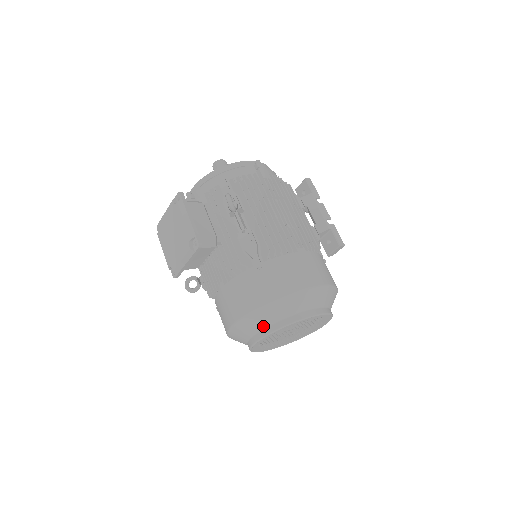
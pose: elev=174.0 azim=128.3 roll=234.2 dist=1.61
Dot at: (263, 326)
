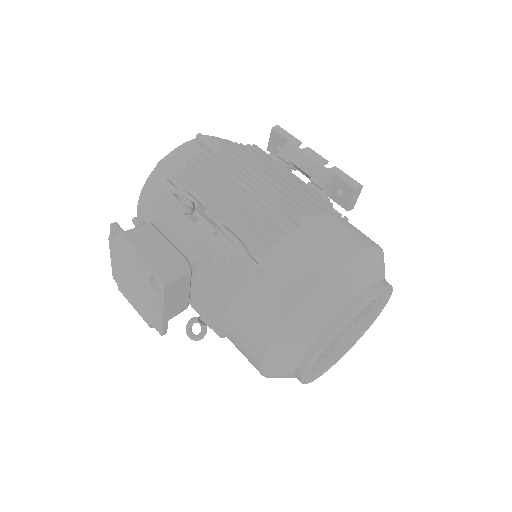
Dot at: (302, 348)
